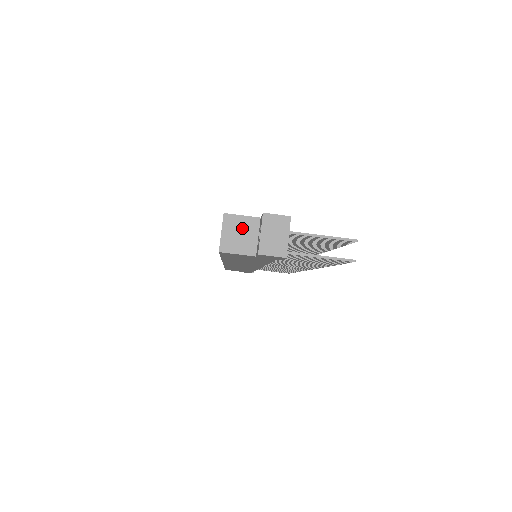
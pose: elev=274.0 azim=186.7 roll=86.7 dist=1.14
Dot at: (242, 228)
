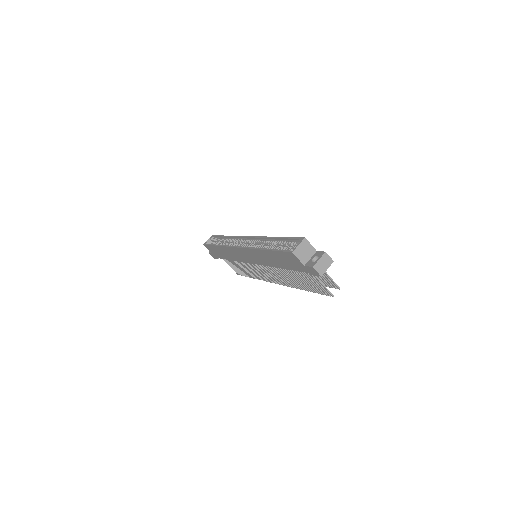
Dot at: (307, 250)
